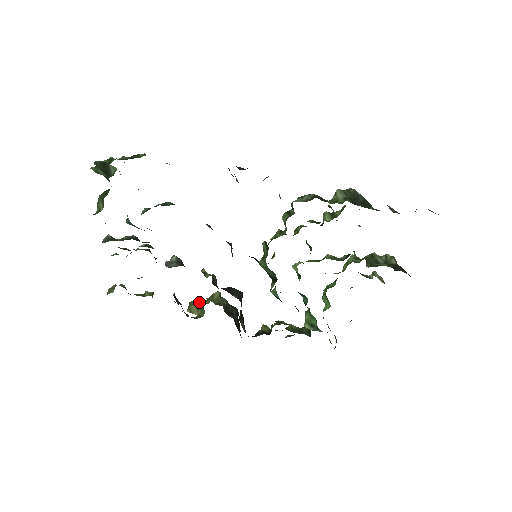
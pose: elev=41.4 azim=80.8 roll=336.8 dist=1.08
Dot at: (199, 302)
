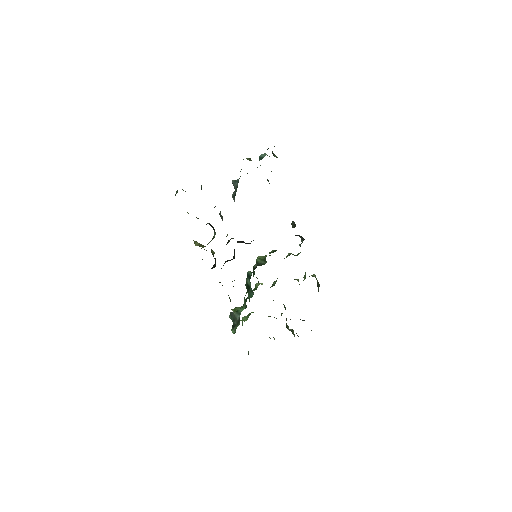
Dot at: occluded
